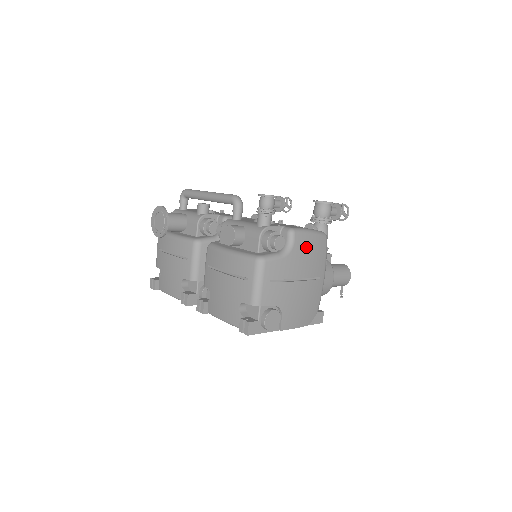
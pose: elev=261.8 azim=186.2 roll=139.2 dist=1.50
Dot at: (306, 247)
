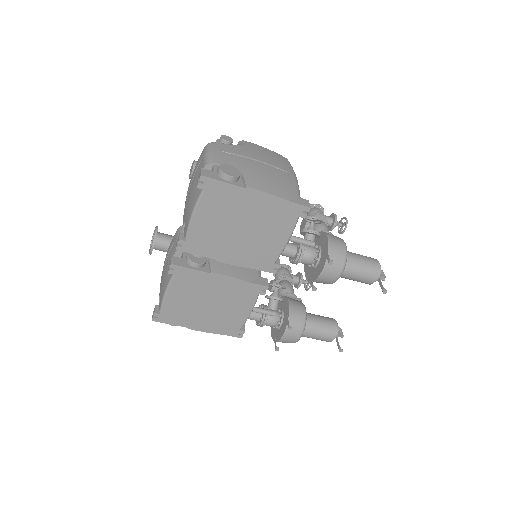
Dot at: (260, 150)
